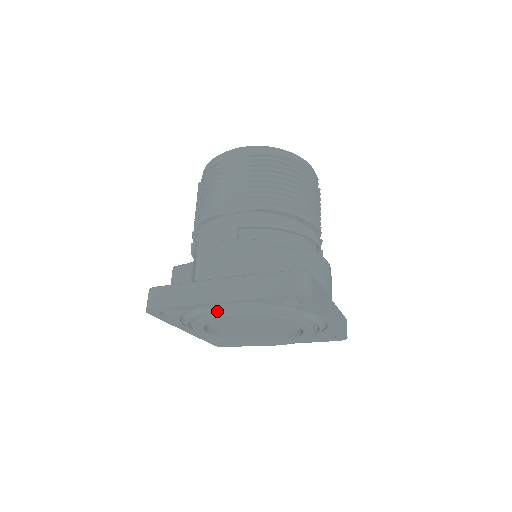
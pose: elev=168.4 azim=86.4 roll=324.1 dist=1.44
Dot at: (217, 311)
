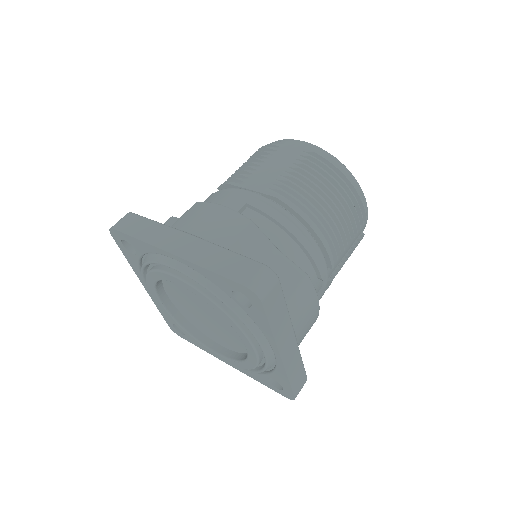
Dot at: (168, 266)
